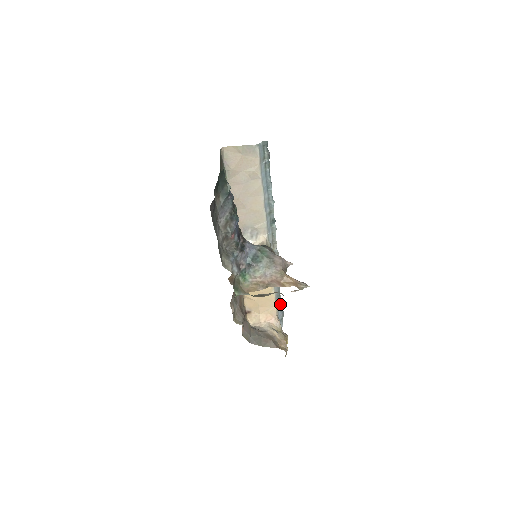
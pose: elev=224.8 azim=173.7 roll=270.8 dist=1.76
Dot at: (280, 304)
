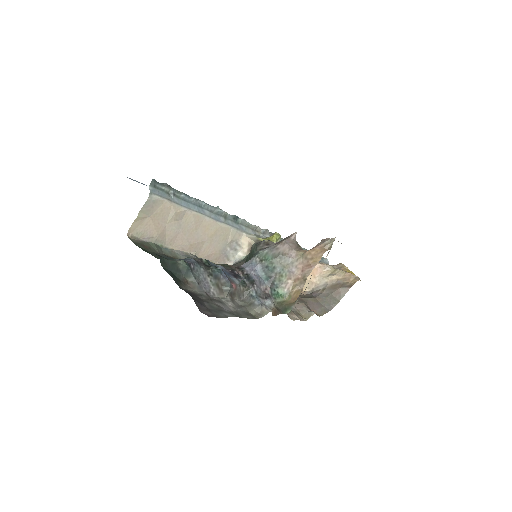
Dot at: occluded
